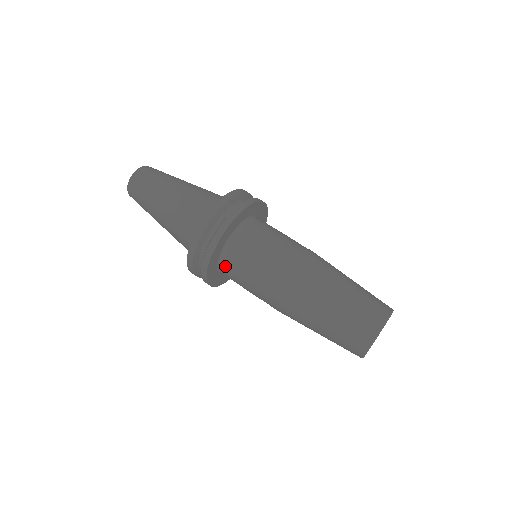
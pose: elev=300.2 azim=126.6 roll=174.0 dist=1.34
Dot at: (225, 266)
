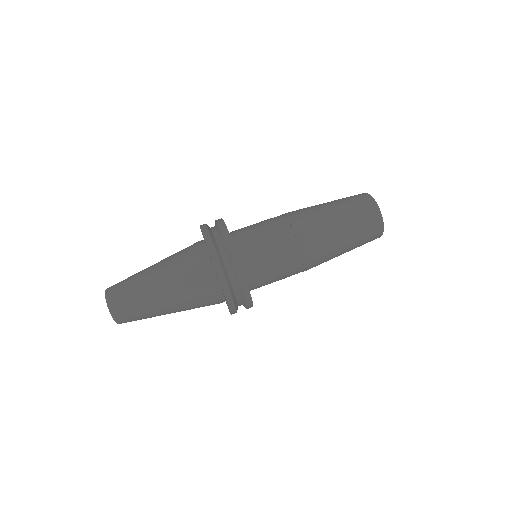
Dot at: occluded
